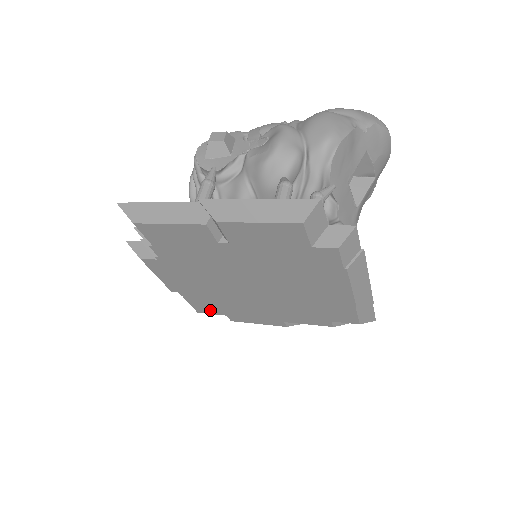
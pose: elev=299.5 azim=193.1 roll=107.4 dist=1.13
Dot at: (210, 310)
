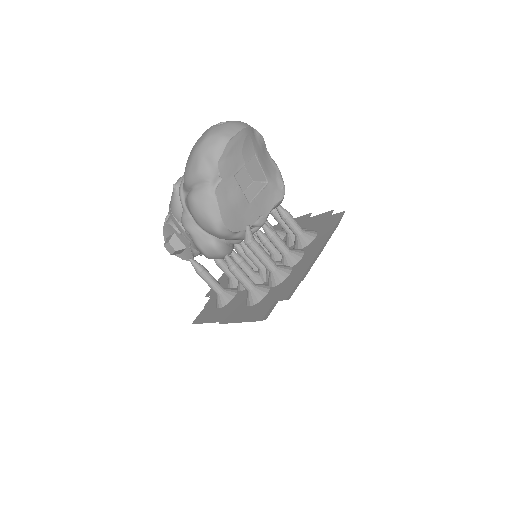
Dot at: occluded
